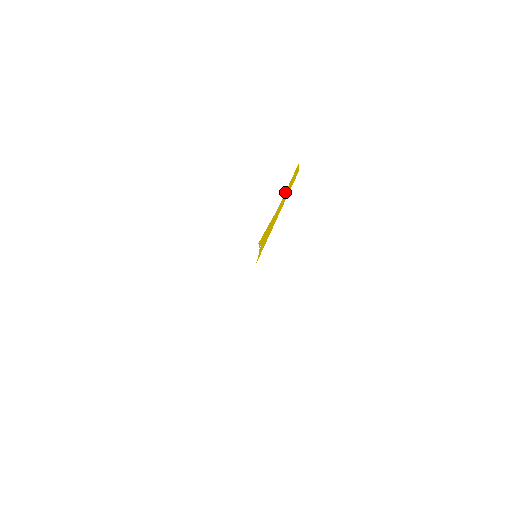
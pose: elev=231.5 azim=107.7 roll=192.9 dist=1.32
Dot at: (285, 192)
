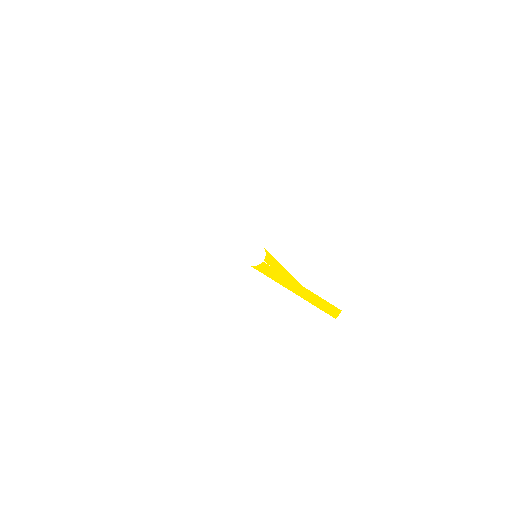
Dot at: (316, 295)
